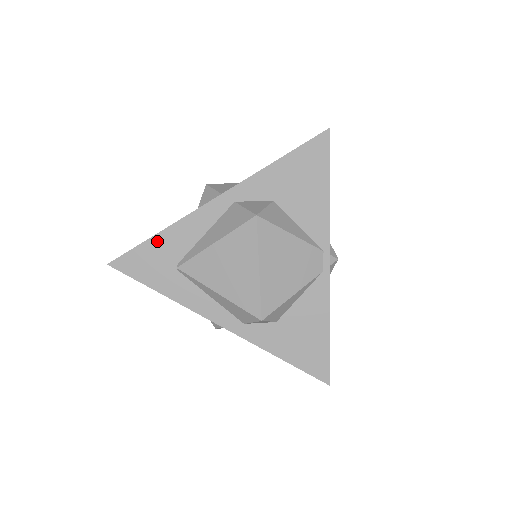
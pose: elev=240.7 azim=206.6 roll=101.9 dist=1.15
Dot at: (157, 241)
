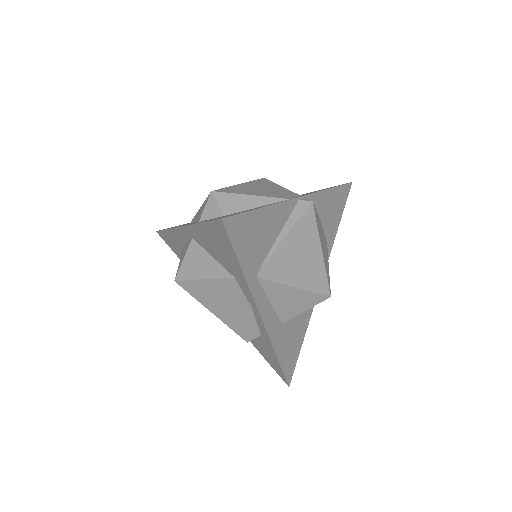
Dot at: occluded
